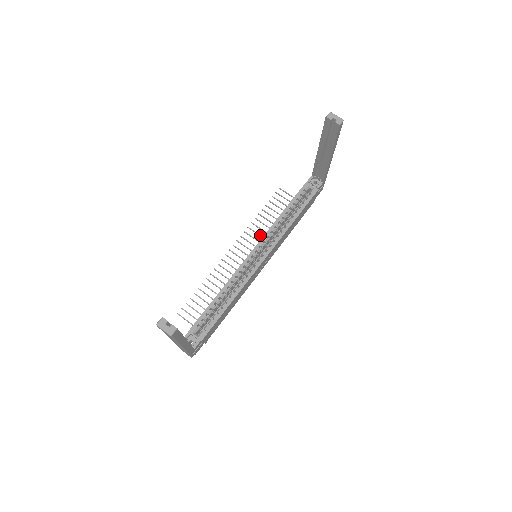
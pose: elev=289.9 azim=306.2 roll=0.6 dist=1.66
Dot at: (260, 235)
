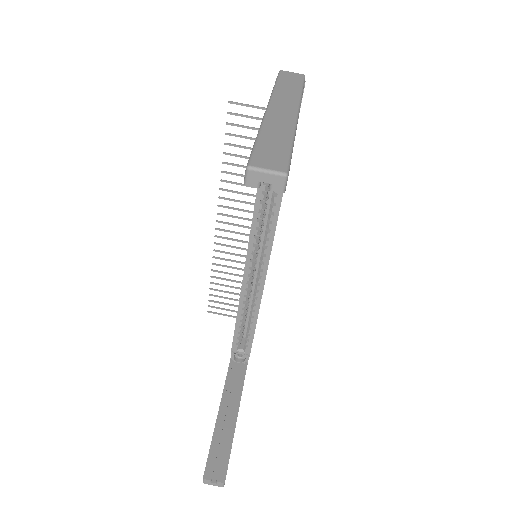
Dot at: (244, 194)
